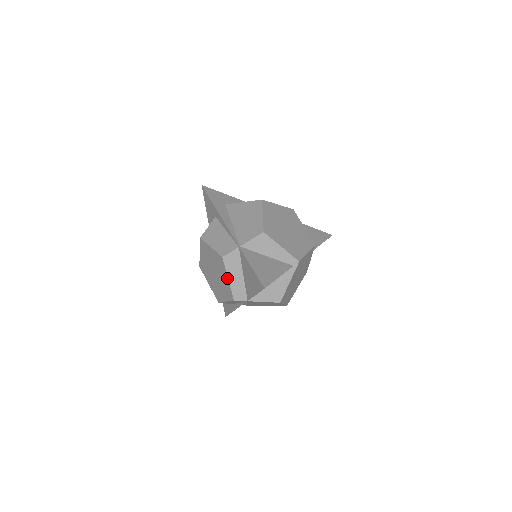
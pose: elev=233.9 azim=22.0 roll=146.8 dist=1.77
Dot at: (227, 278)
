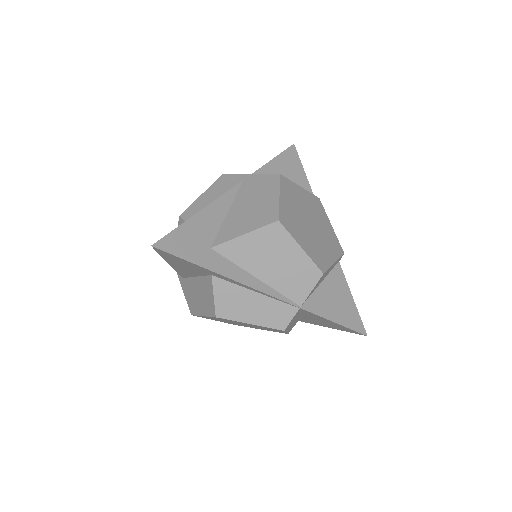
Dot at: (284, 332)
